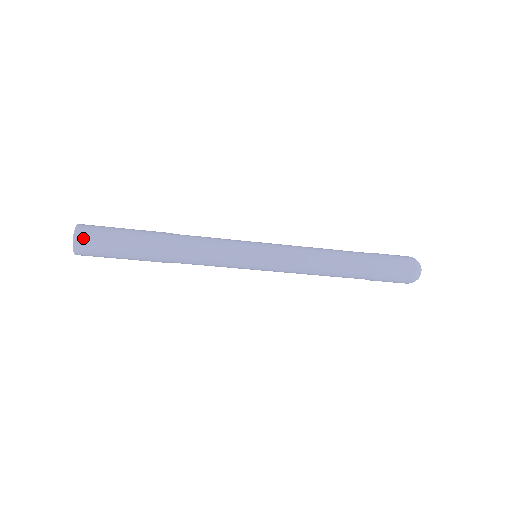
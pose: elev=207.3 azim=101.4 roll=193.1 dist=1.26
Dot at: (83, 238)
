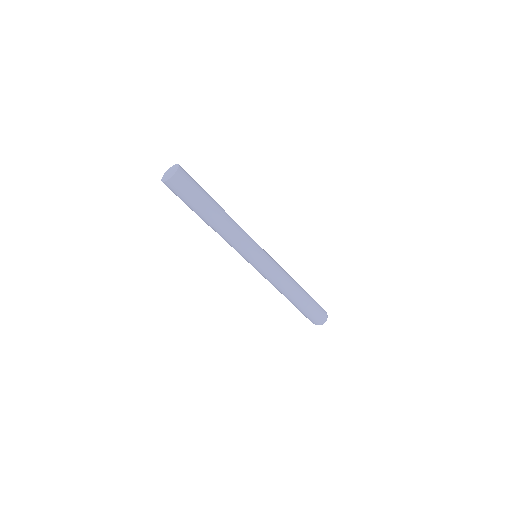
Dot at: (183, 169)
